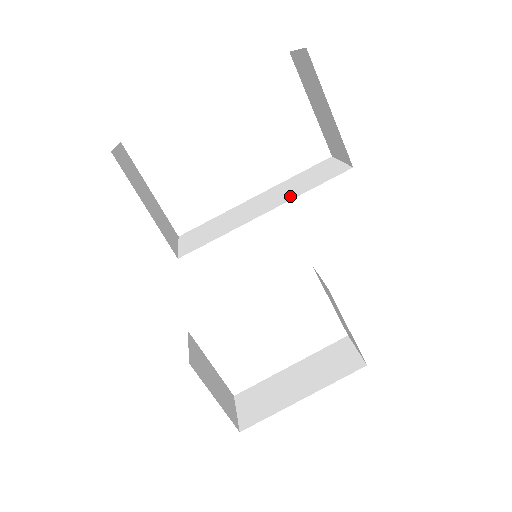
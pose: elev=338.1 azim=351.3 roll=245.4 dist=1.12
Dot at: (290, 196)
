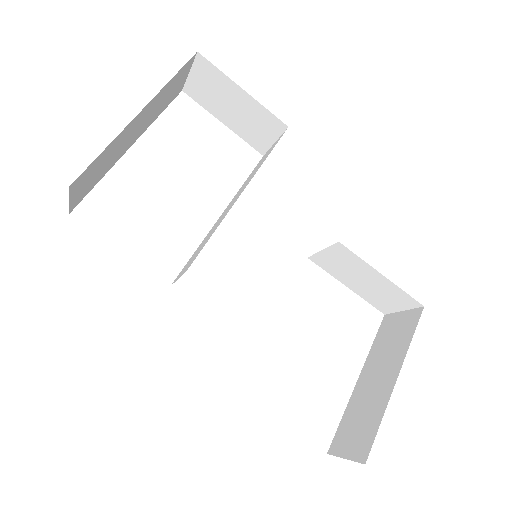
Dot at: occluded
